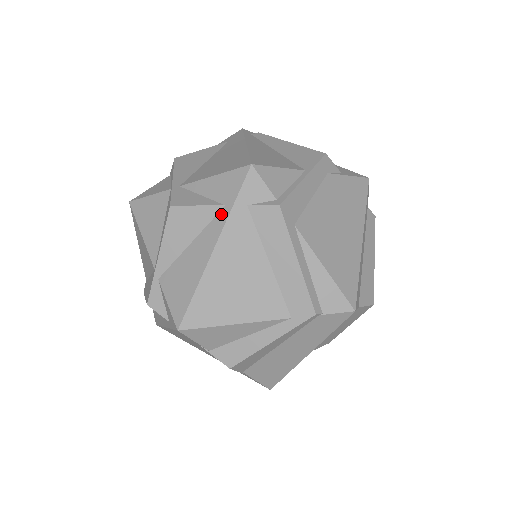
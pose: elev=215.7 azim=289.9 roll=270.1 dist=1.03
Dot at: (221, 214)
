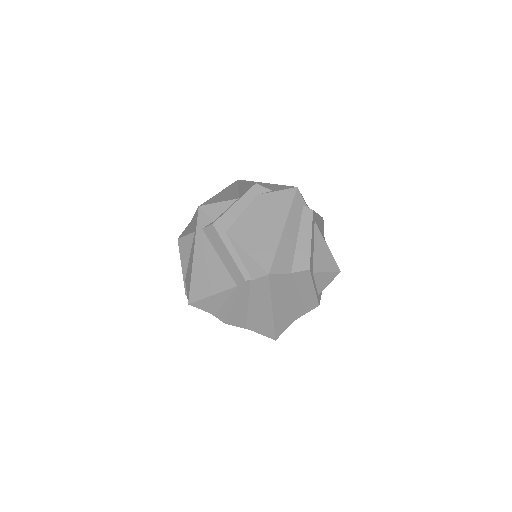
Dot at: (194, 237)
